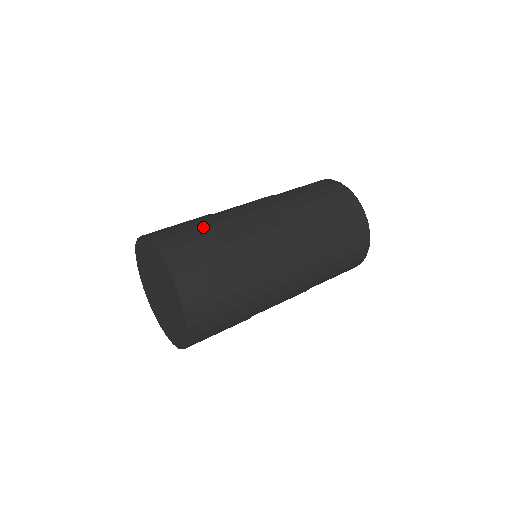
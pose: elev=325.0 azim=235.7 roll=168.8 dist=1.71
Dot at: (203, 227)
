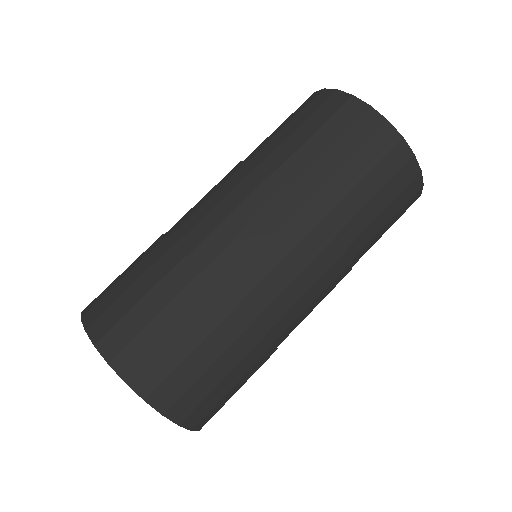
Dot at: (157, 286)
